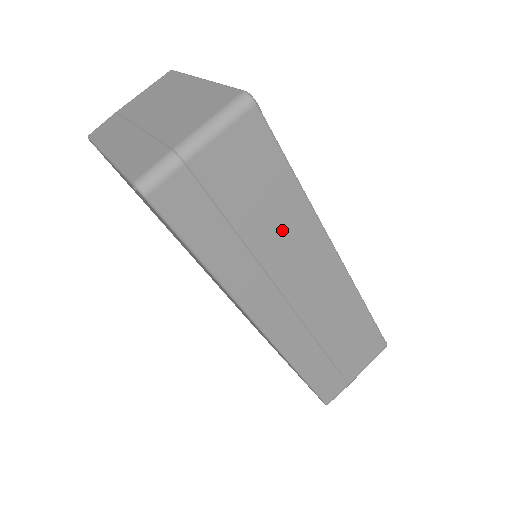
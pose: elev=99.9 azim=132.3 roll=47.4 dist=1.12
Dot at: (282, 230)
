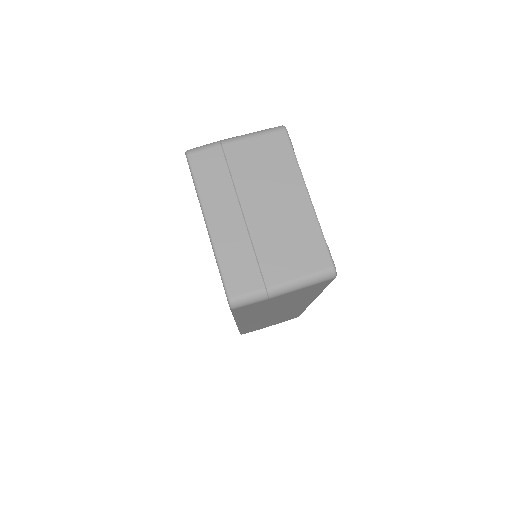
Dot at: (292, 303)
